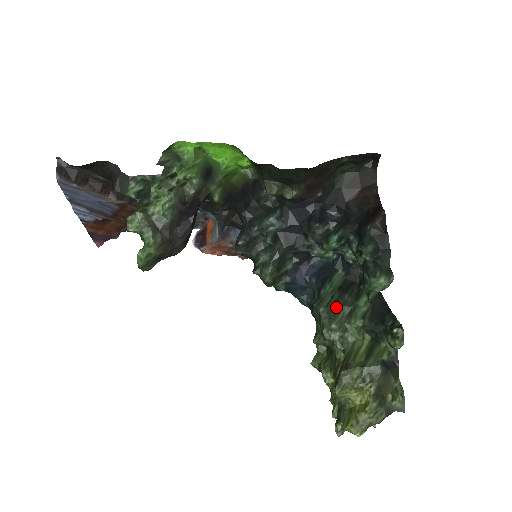
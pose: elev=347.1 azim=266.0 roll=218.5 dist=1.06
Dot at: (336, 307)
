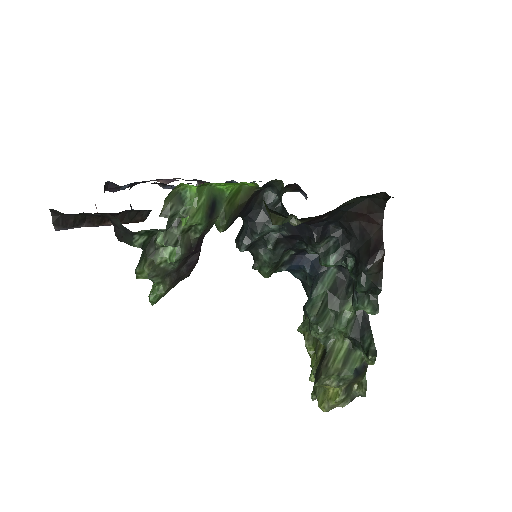
Dot at: (325, 311)
